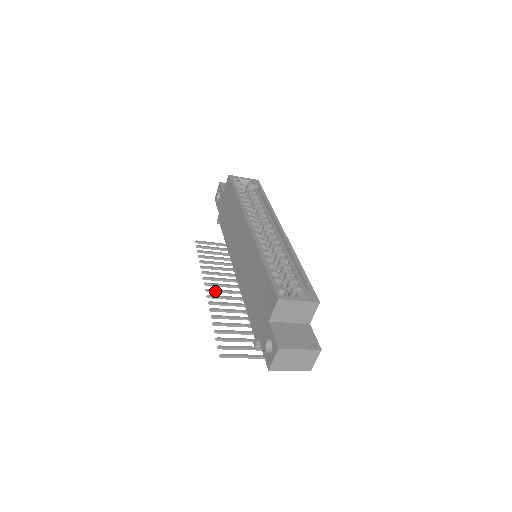
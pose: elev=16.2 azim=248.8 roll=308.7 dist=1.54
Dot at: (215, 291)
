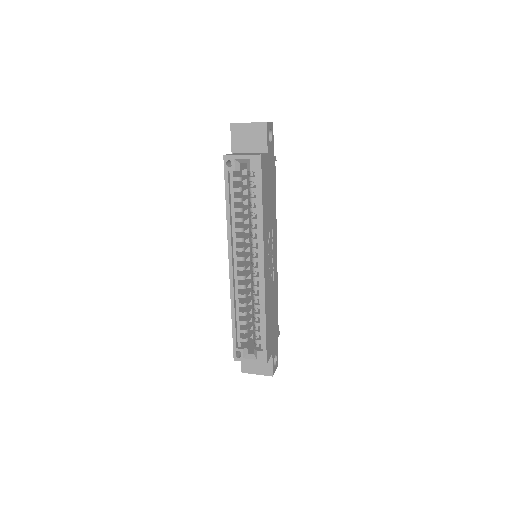
Dot at: occluded
